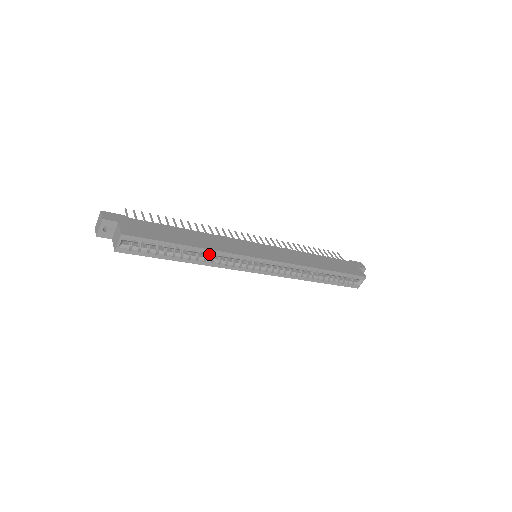
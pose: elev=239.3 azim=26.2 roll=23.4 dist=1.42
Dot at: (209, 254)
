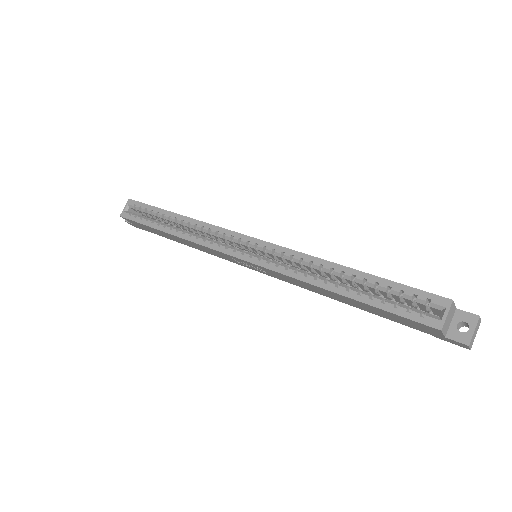
Dot at: (190, 225)
